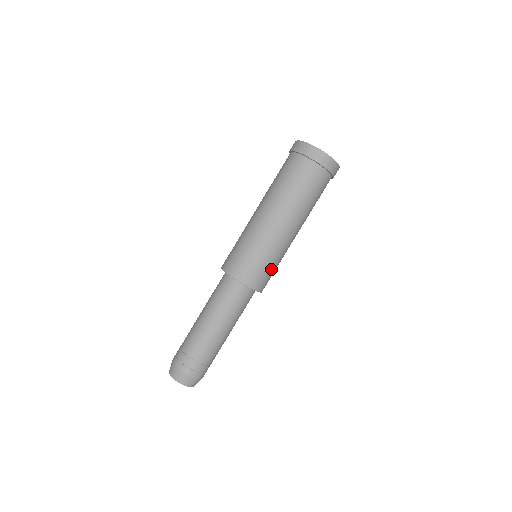
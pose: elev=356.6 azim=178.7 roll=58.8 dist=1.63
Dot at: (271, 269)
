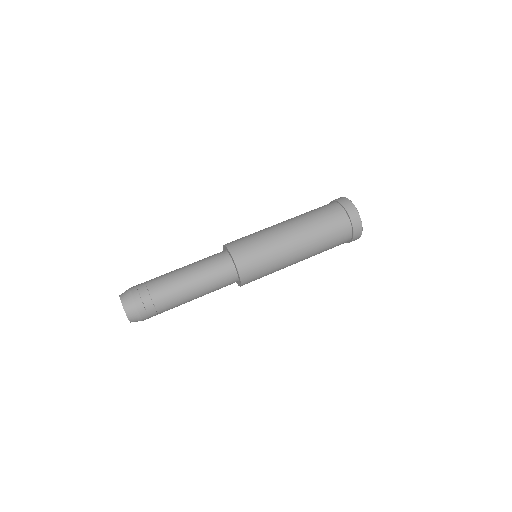
Dot at: occluded
